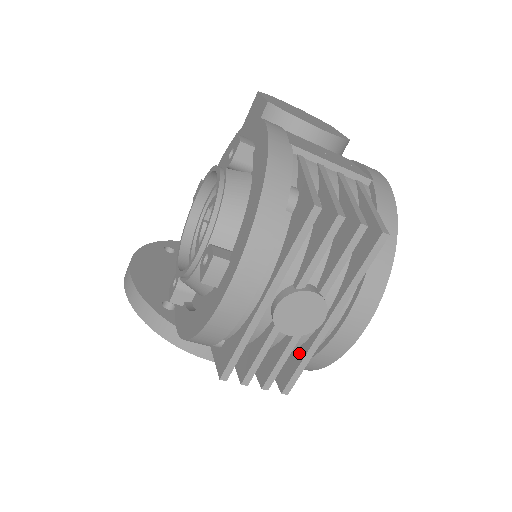
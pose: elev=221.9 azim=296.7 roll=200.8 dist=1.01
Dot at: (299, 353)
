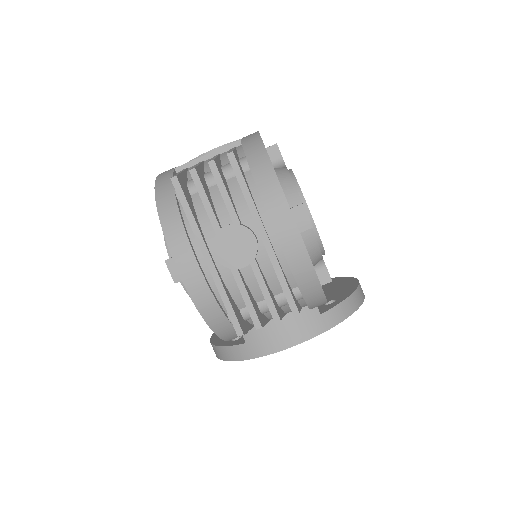
Dot at: (278, 277)
